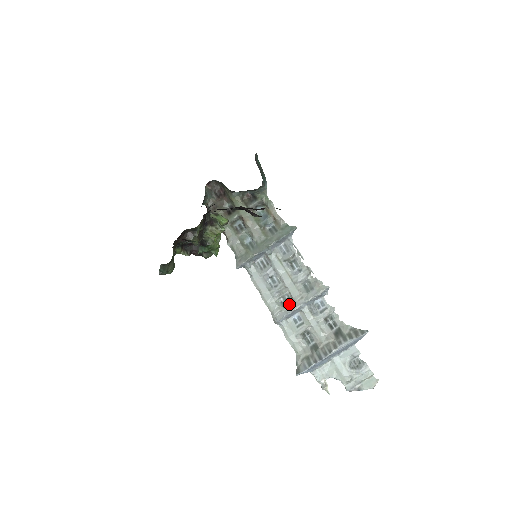
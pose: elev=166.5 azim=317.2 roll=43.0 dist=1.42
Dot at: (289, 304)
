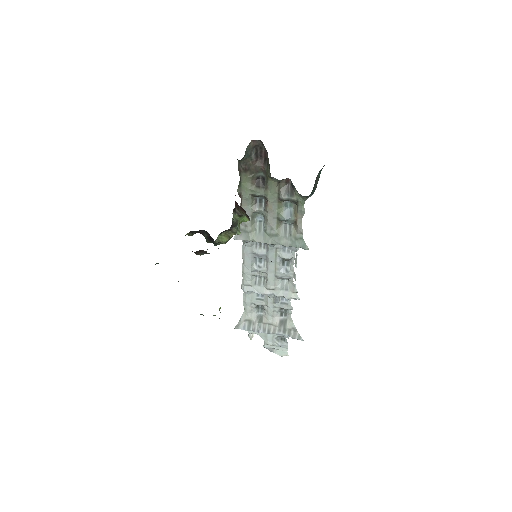
Dot at: (261, 285)
